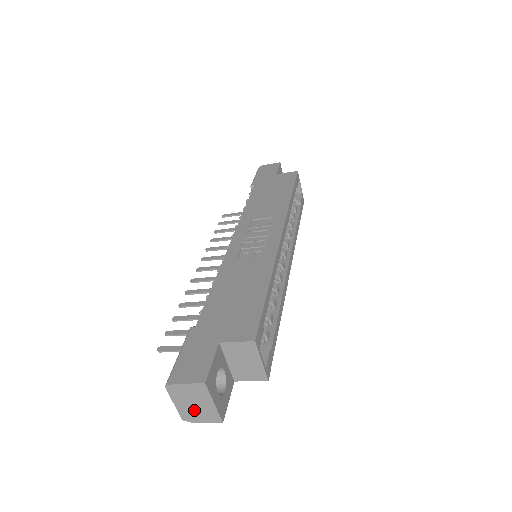
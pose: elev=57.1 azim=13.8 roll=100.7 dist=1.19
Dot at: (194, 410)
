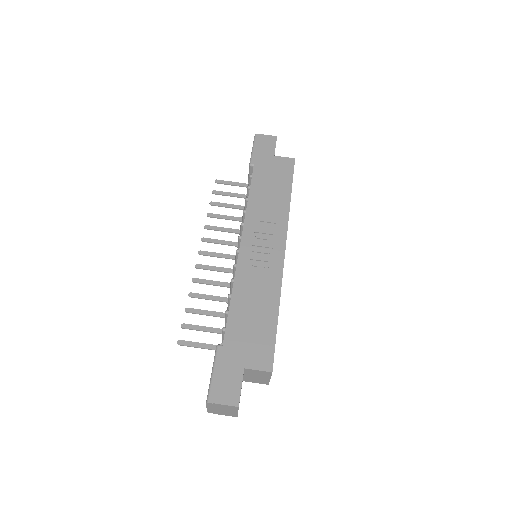
Dot at: (220, 411)
